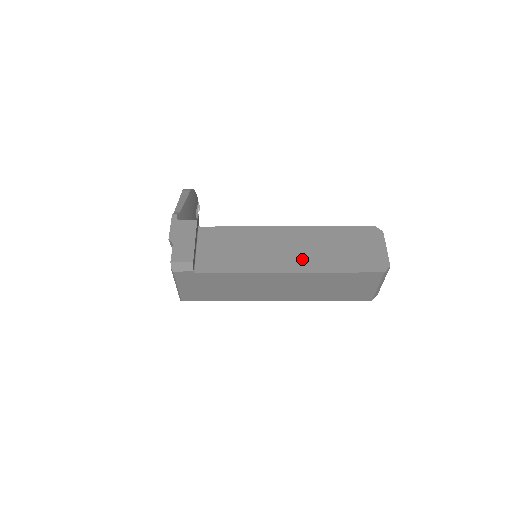
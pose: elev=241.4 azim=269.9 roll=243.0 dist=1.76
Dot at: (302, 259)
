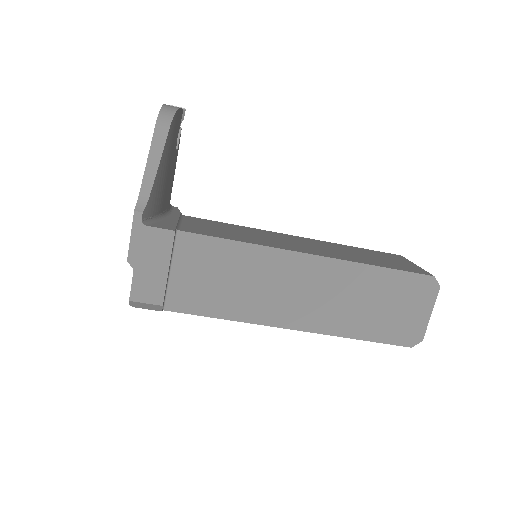
Dot at: (316, 313)
